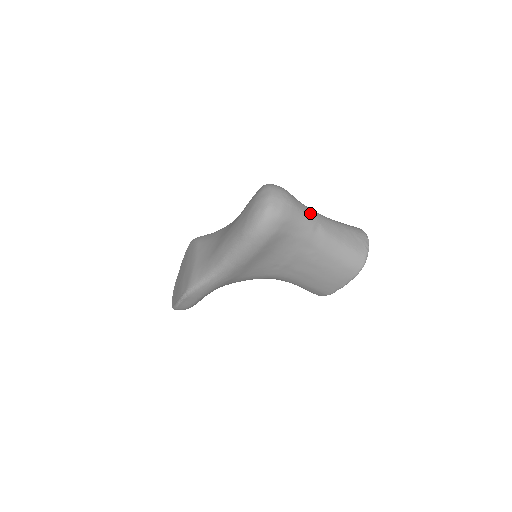
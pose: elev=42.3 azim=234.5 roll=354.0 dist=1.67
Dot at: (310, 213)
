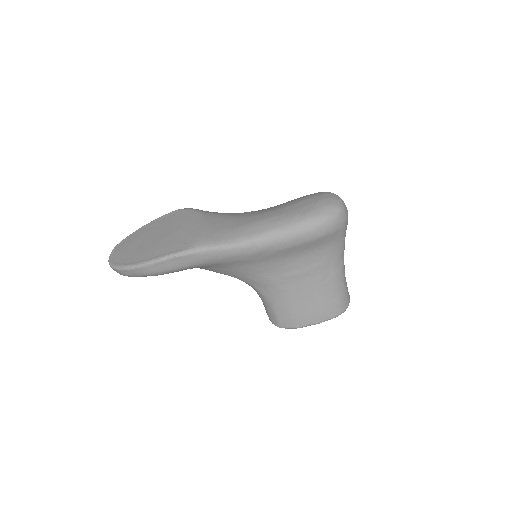
Dot at: occluded
